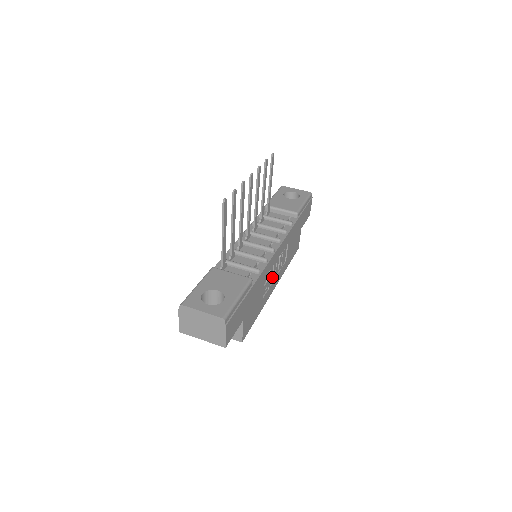
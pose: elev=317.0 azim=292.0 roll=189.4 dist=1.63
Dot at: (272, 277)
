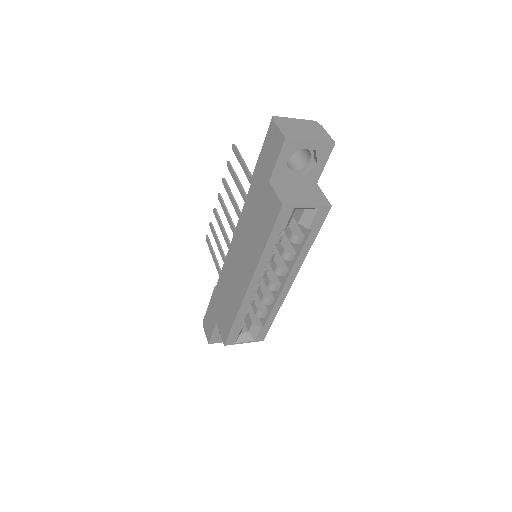
Dot at: occluded
